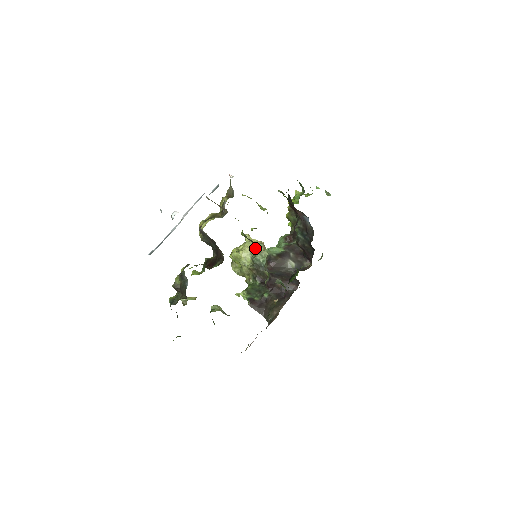
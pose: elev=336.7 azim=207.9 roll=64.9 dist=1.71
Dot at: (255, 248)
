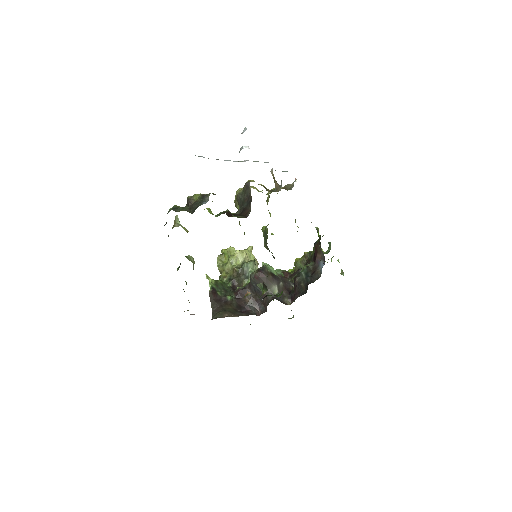
Dot at: occluded
